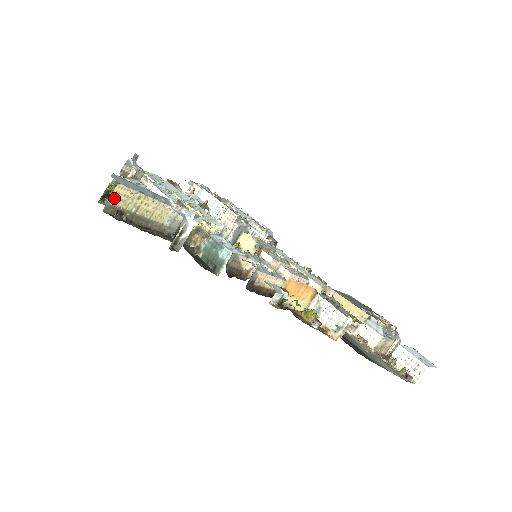
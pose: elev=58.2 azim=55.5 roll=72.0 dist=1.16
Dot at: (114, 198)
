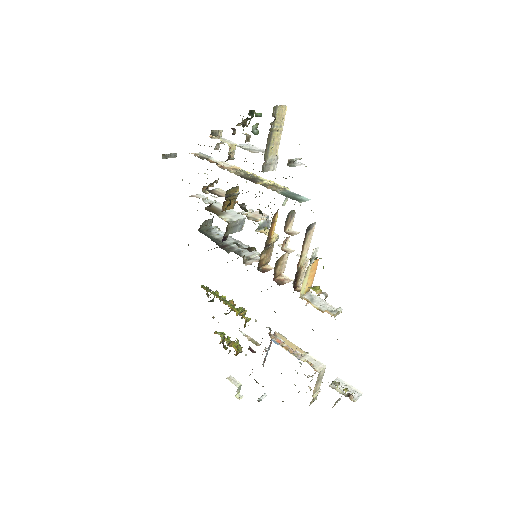
Dot at: (280, 109)
